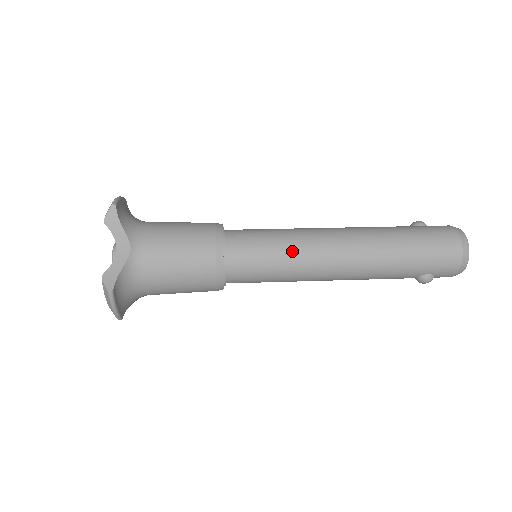
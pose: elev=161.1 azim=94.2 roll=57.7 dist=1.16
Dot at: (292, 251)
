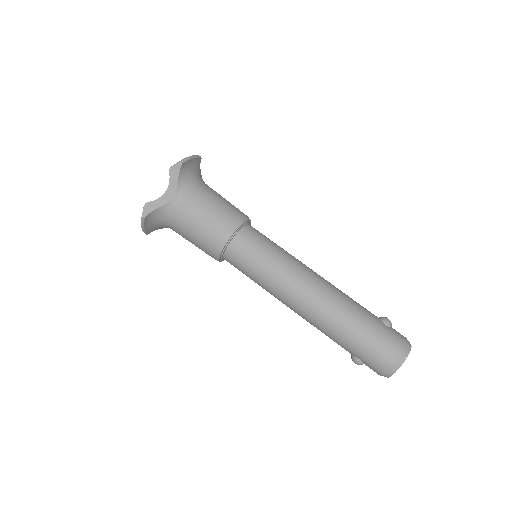
Dot at: (273, 273)
